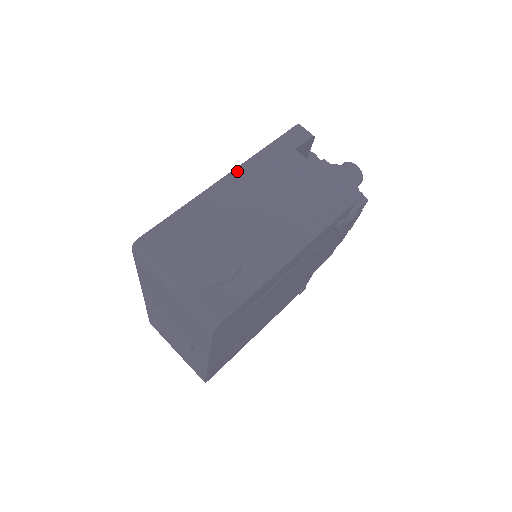
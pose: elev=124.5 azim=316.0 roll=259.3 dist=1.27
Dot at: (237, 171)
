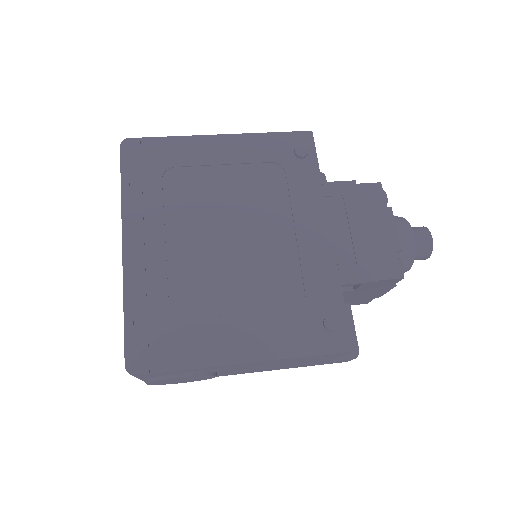
Dot at: occluded
